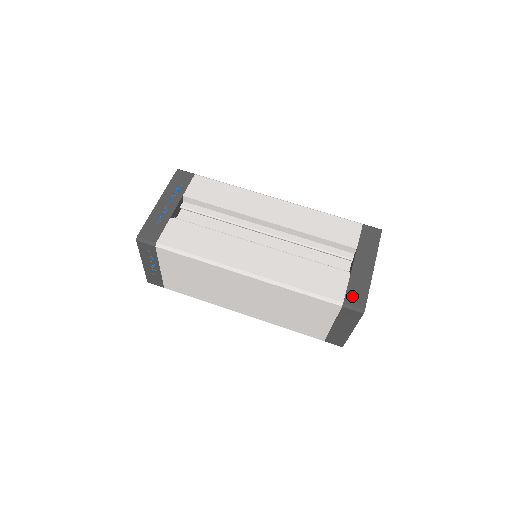
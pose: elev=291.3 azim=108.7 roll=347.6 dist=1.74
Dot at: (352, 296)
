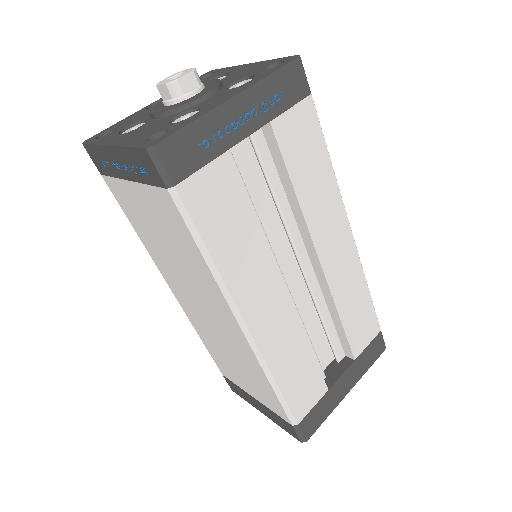
Dot at: (310, 420)
